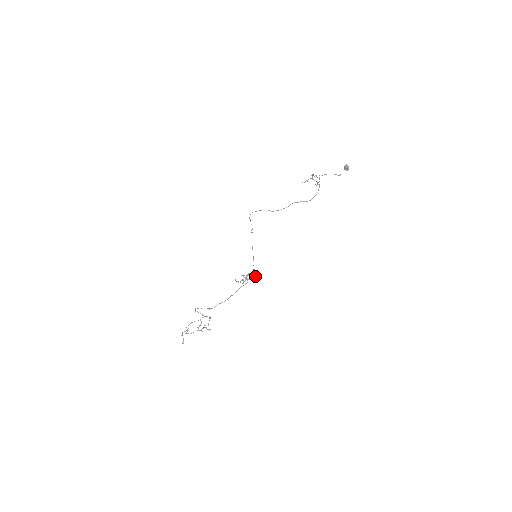
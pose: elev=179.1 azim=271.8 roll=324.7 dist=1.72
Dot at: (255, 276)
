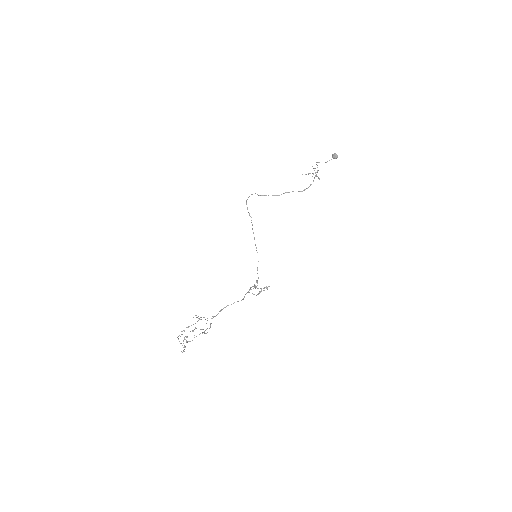
Dot at: (267, 287)
